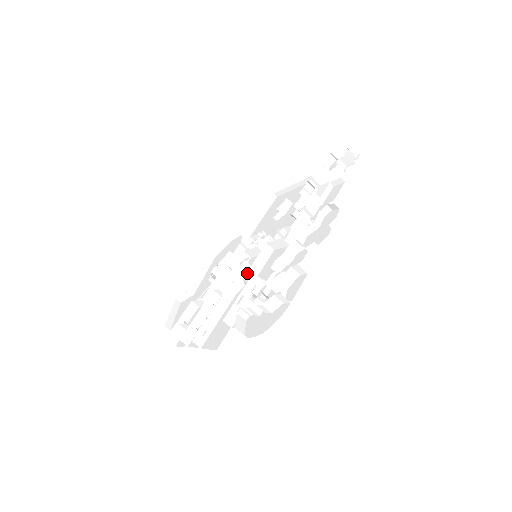
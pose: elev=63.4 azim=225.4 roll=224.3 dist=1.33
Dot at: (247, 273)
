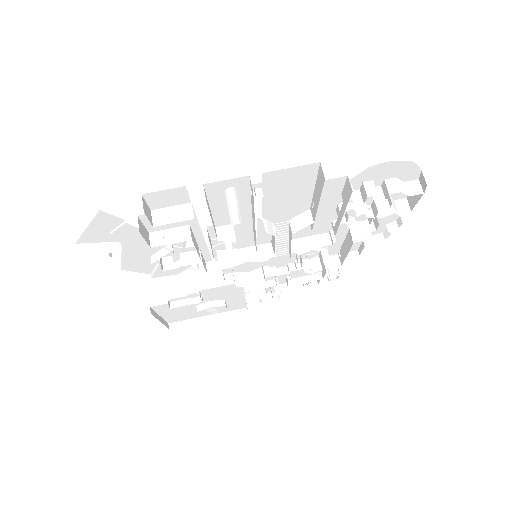
Dot at: (292, 222)
